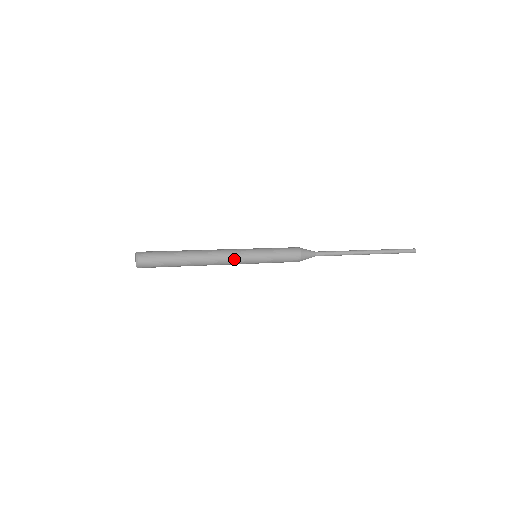
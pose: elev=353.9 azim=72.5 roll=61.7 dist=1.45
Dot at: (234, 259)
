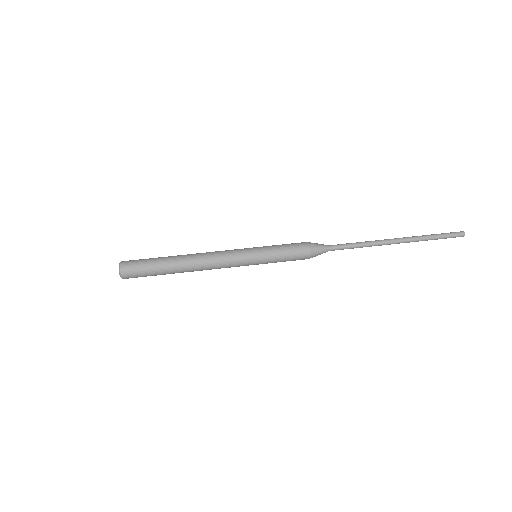
Dot at: (228, 261)
